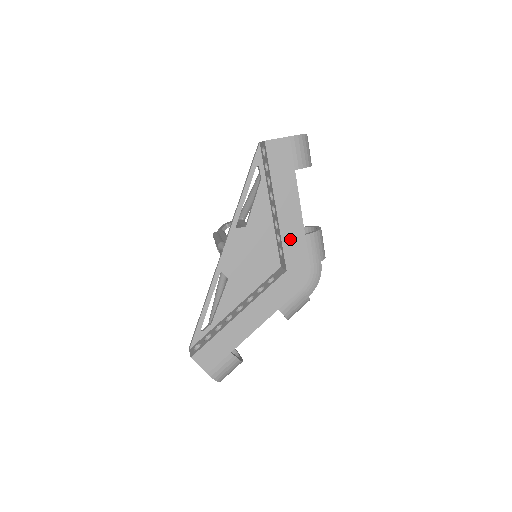
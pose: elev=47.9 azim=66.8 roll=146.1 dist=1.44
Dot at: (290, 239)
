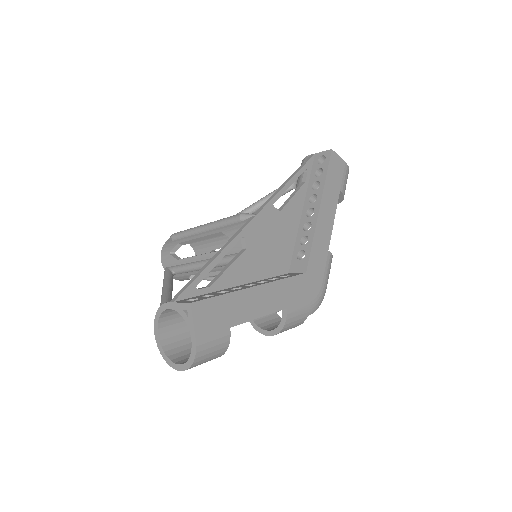
Dot at: (318, 245)
